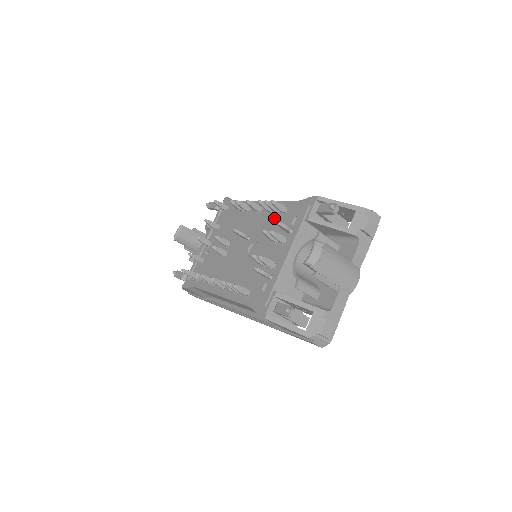
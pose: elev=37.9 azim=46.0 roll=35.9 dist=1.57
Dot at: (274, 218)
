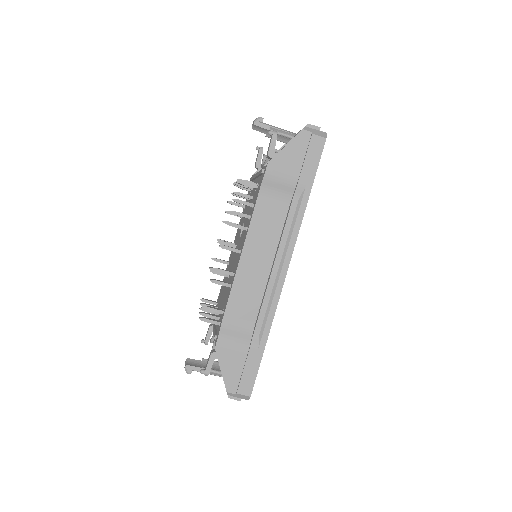
Dot at: (242, 218)
